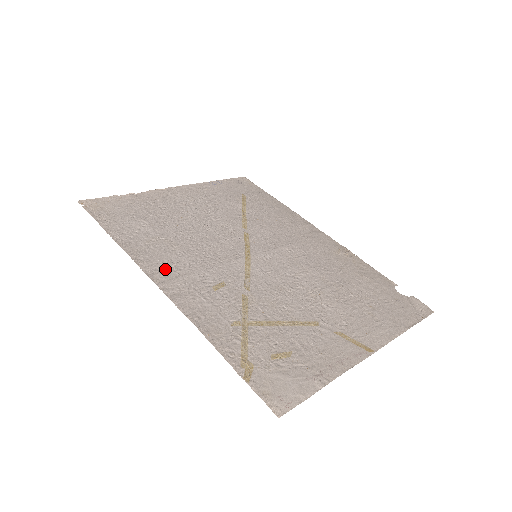
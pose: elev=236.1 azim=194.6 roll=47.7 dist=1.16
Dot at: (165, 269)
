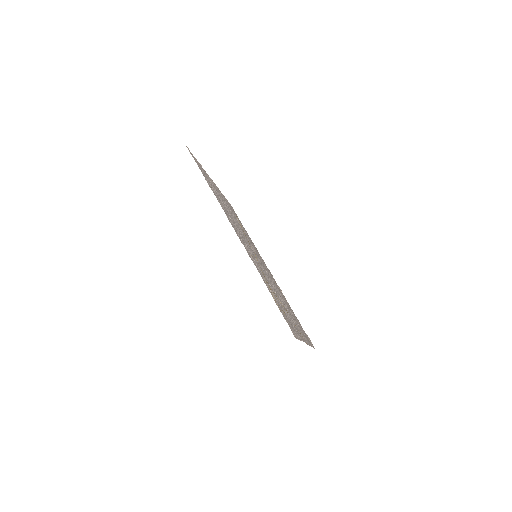
Dot at: (233, 226)
